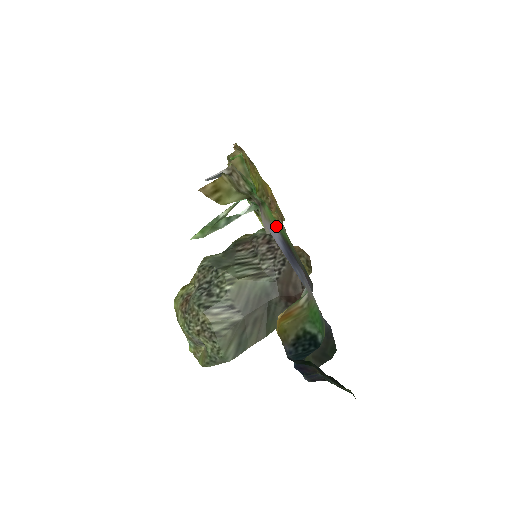
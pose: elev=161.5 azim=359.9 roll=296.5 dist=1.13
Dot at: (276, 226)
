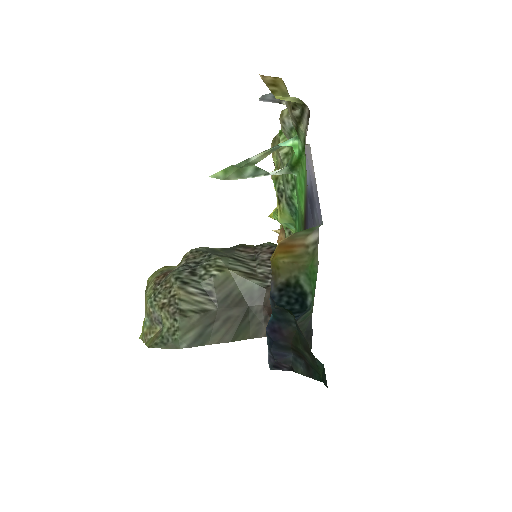
Dot at: (306, 177)
